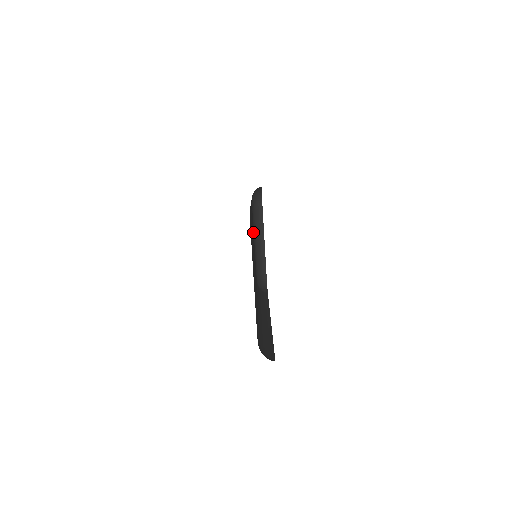
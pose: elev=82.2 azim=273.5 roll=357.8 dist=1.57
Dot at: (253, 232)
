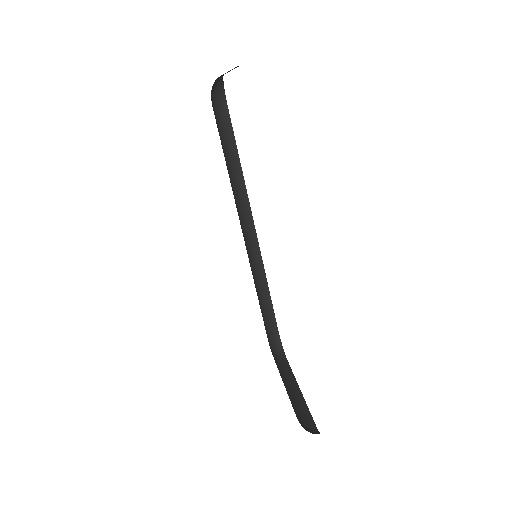
Dot at: occluded
